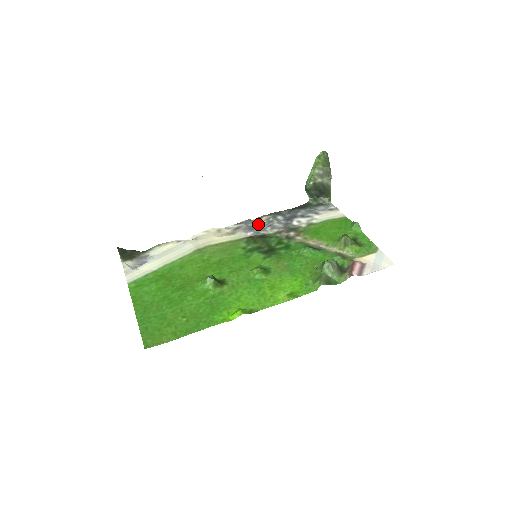
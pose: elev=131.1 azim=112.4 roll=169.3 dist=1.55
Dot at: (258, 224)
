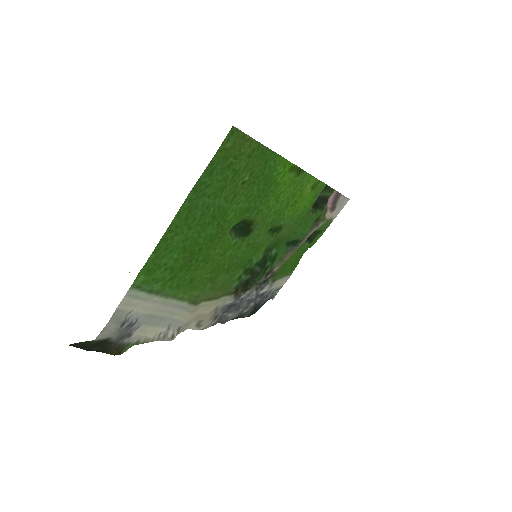
Dot at: occluded
